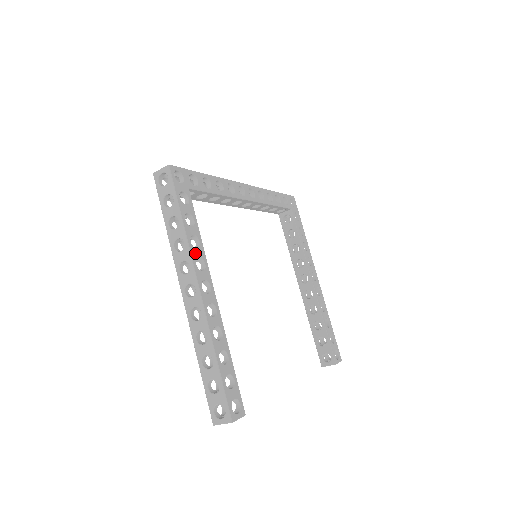
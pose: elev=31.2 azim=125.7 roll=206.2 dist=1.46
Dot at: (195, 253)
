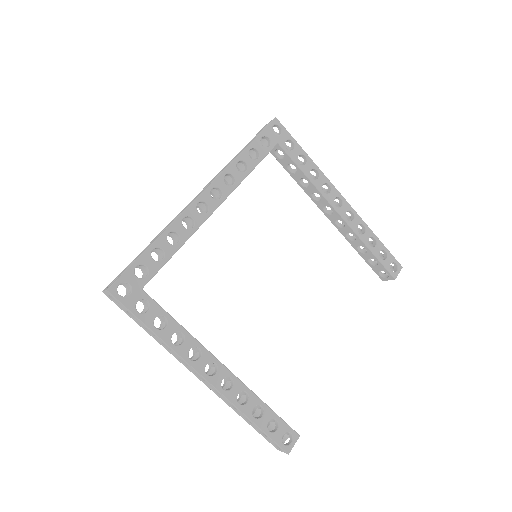
Dot at: (184, 350)
